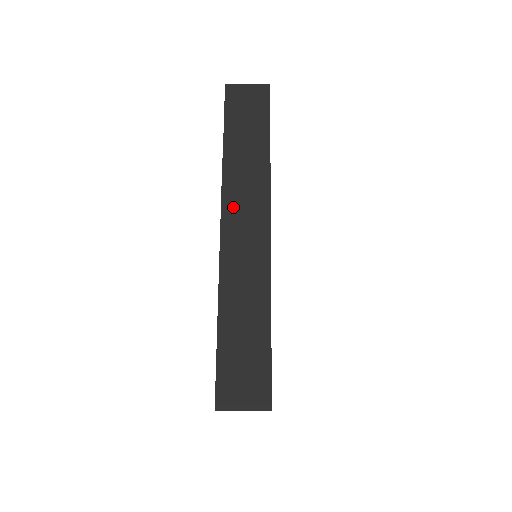
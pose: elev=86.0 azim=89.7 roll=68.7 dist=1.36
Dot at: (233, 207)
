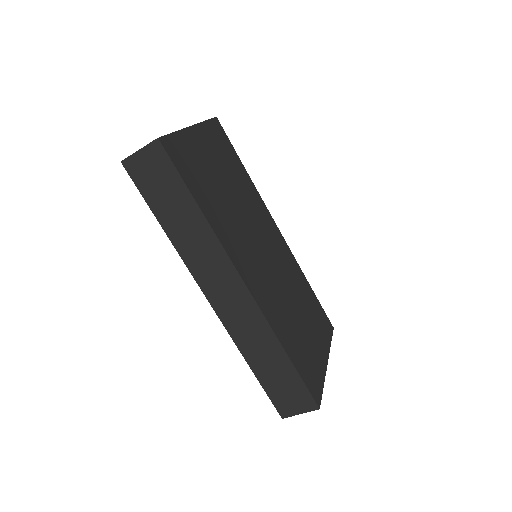
Dot at: (206, 280)
